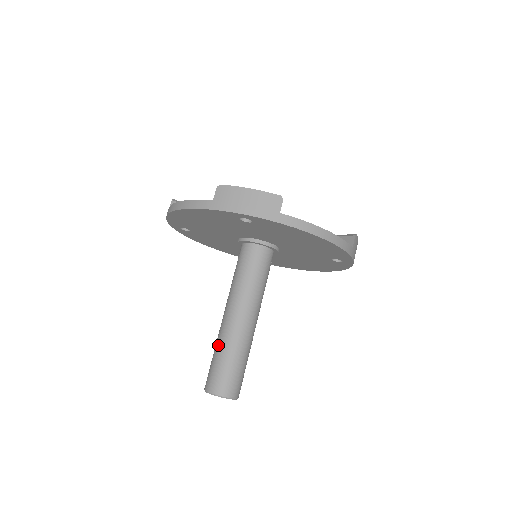
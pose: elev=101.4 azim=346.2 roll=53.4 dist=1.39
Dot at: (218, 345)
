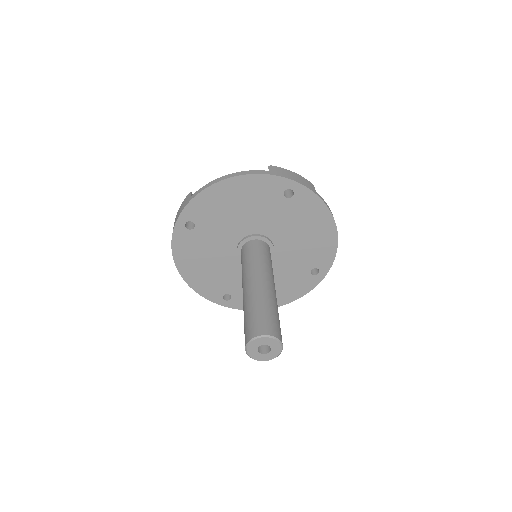
Dot at: (255, 302)
